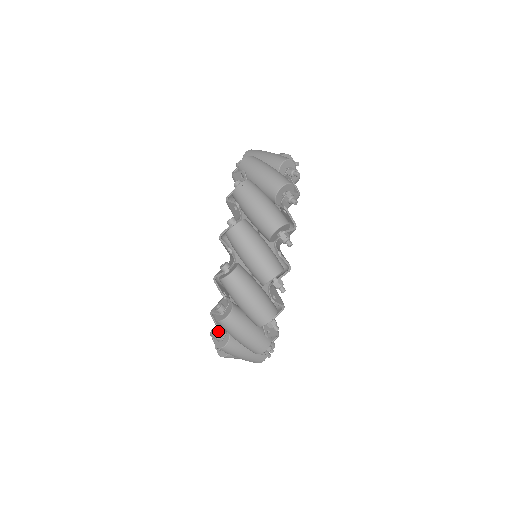
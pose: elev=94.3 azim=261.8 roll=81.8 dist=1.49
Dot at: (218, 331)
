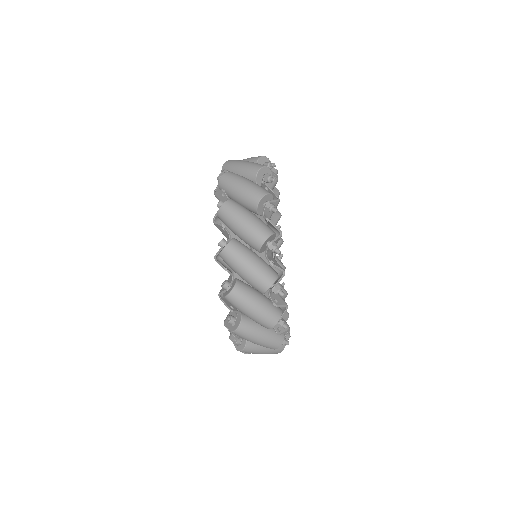
Dot at: occluded
